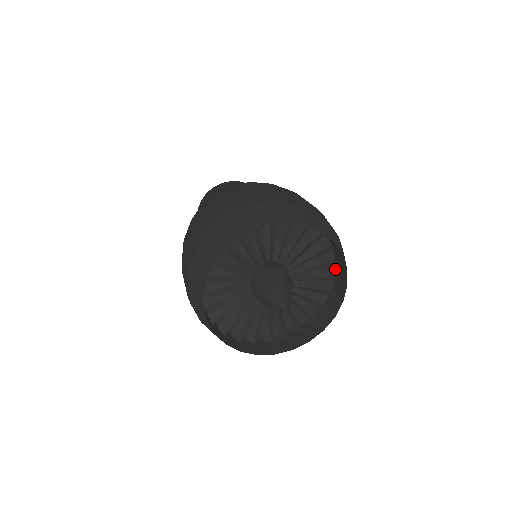
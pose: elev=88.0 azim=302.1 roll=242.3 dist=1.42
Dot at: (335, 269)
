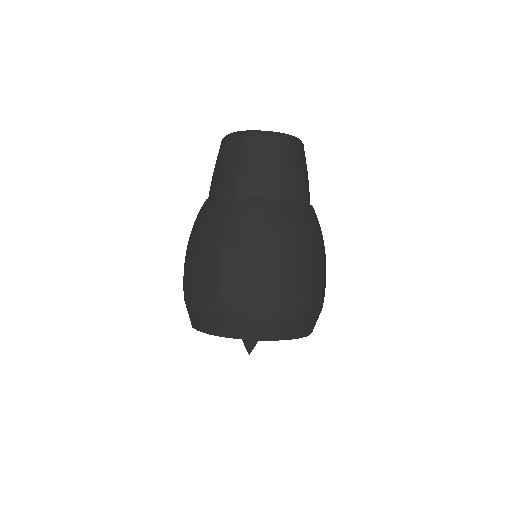
Dot at: occluded
